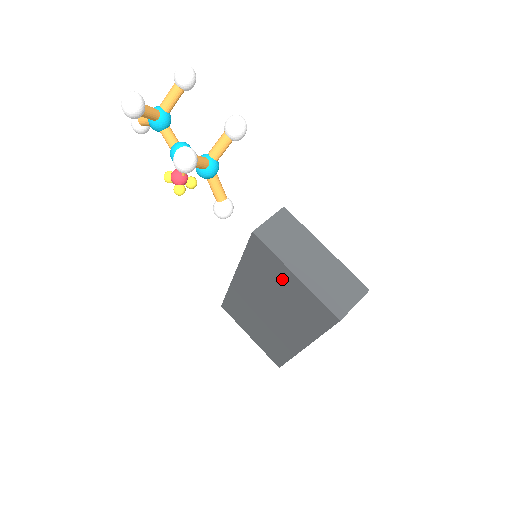
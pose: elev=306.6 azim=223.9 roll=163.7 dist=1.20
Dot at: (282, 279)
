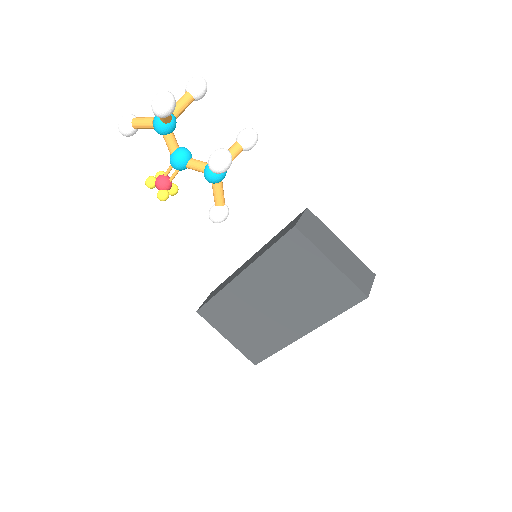
Dot at: (312, 268)
